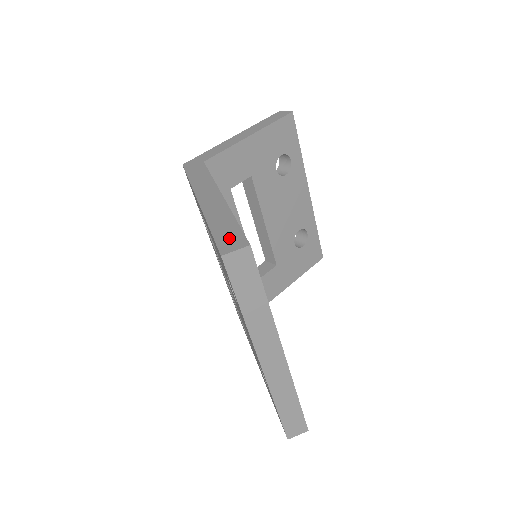
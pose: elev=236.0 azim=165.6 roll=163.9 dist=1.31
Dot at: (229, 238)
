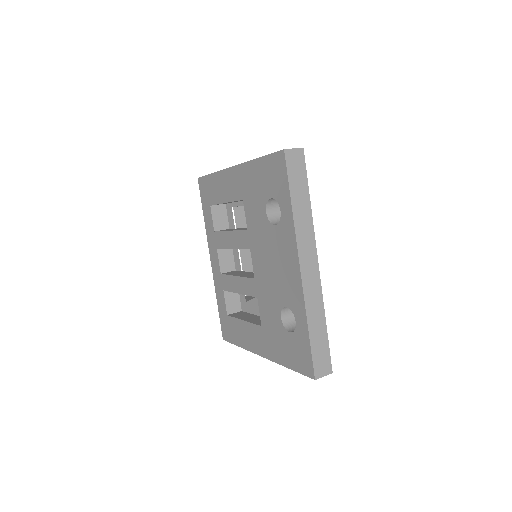
Dot at: occluded
